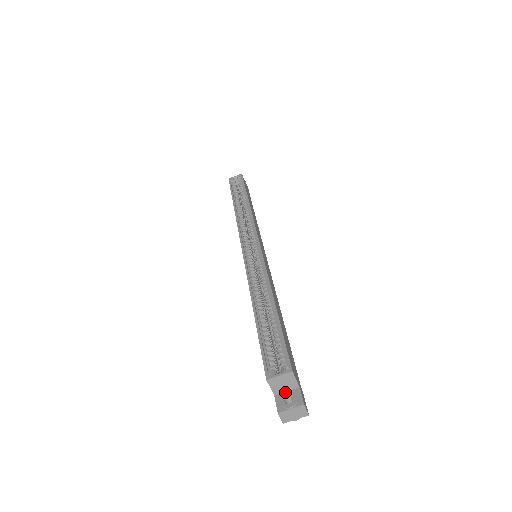
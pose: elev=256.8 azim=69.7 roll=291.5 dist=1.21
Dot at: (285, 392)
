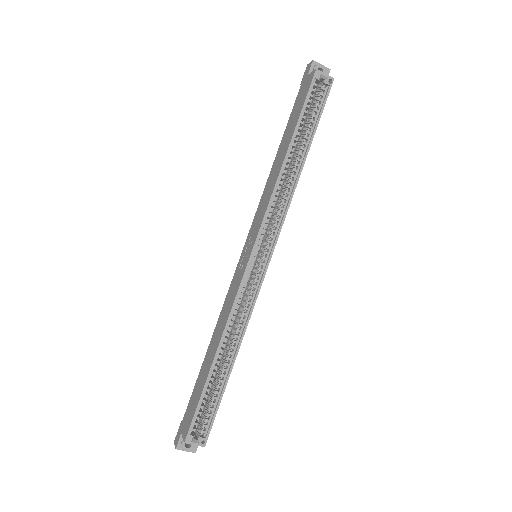
Dot at: occluded
